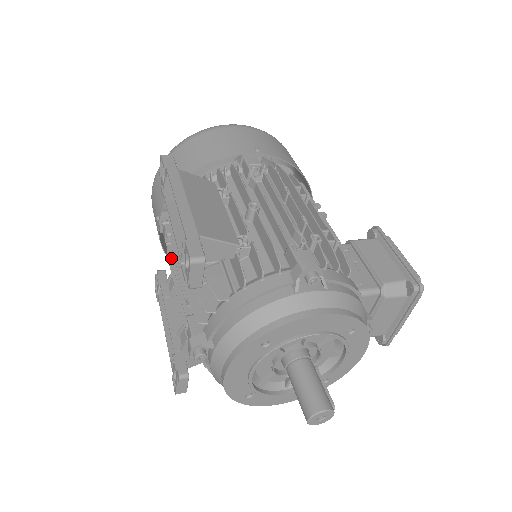
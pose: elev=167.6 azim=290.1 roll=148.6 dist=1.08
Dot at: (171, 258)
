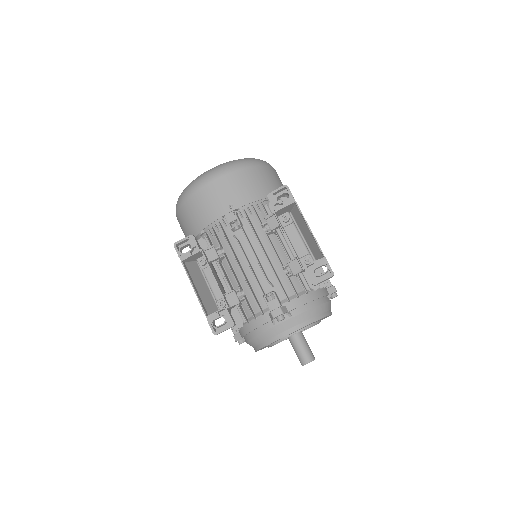
Dot at: (238, 241)
